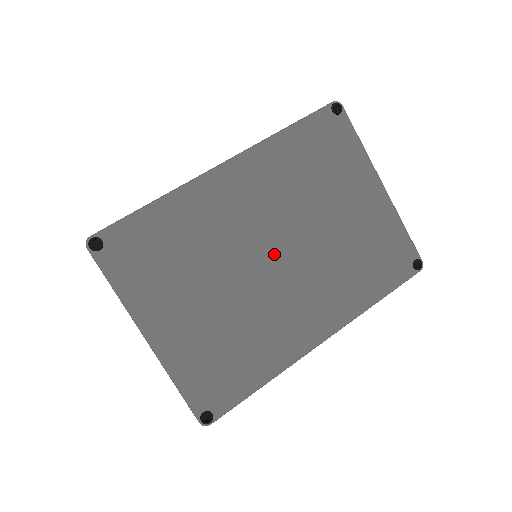
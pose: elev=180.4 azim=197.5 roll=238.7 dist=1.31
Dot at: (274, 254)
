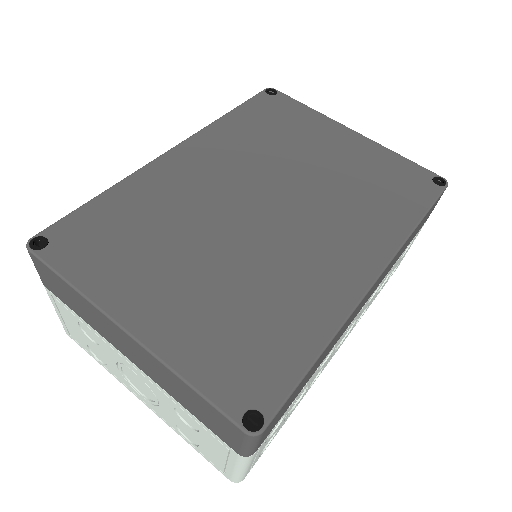
Dot at: (263, 207)
